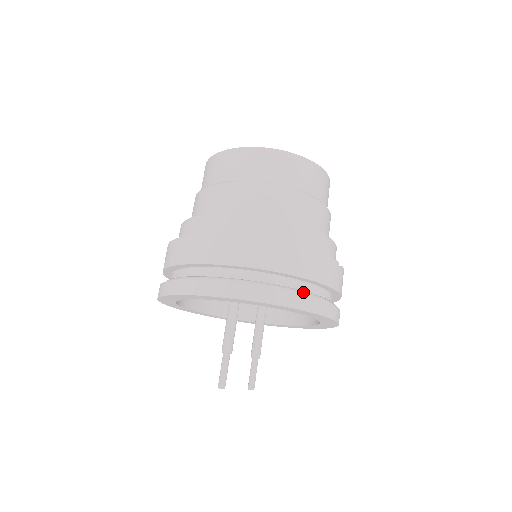
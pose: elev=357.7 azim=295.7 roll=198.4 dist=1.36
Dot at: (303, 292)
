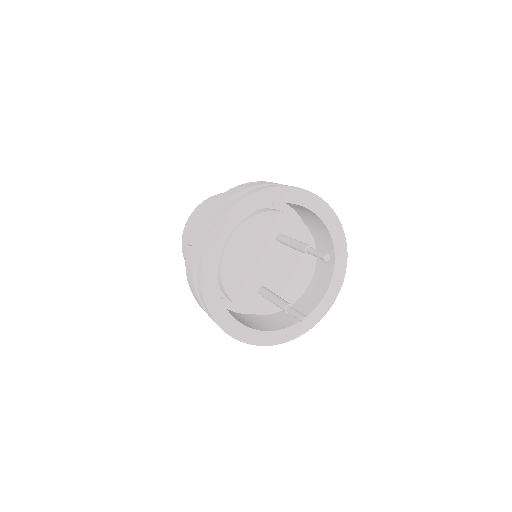
Dot at: occluded
